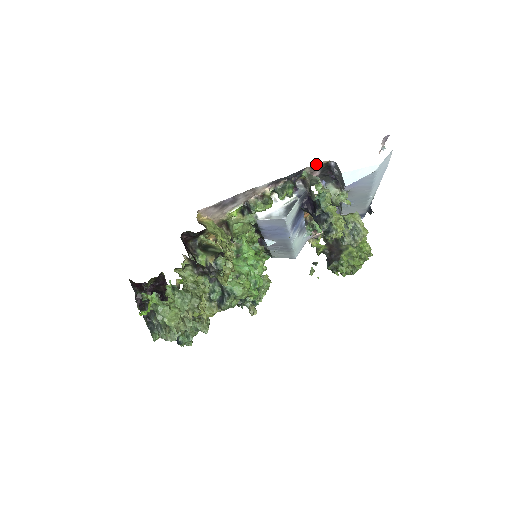
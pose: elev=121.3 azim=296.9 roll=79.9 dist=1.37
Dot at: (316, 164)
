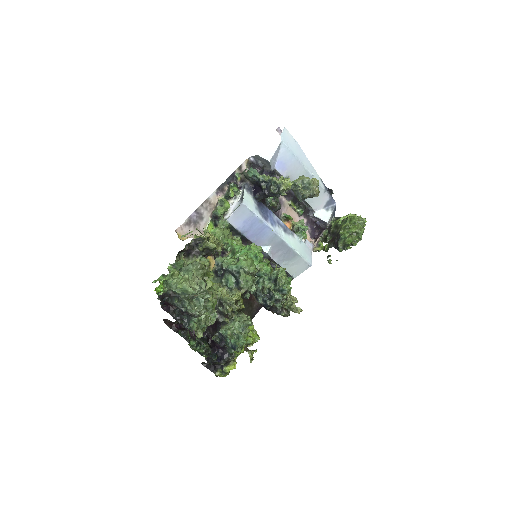
Dot at: (241, 166)
